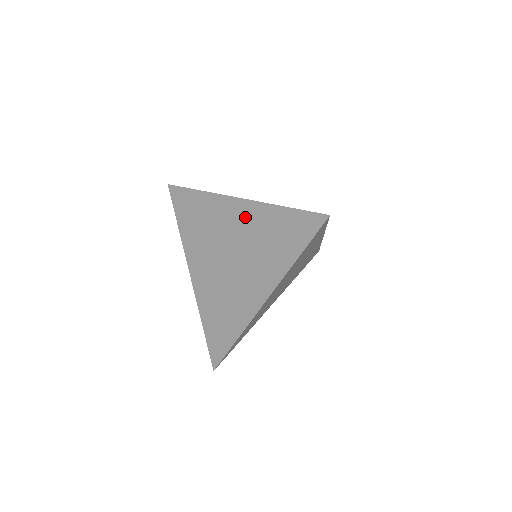
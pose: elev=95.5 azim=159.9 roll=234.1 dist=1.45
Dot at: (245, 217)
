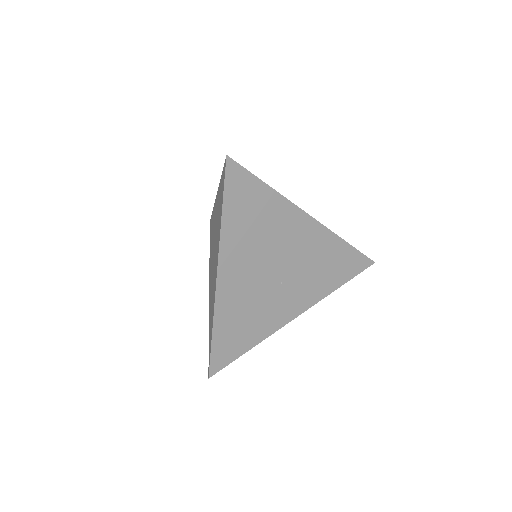
Dot at: (216, 208)
